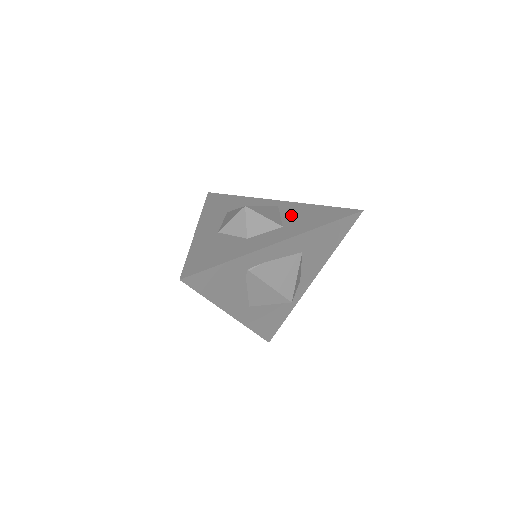
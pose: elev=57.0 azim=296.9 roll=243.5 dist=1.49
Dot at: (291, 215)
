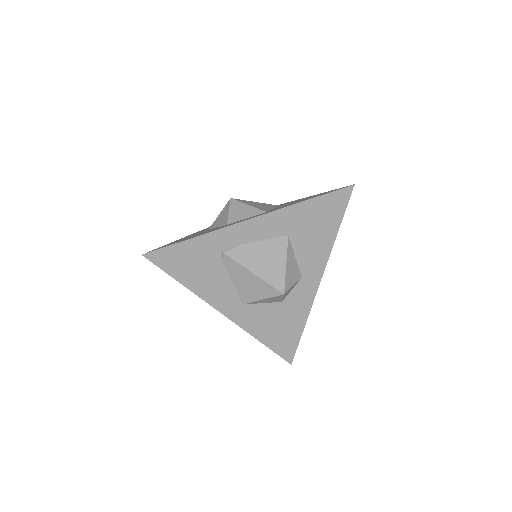
Dot at: (283, 205)
